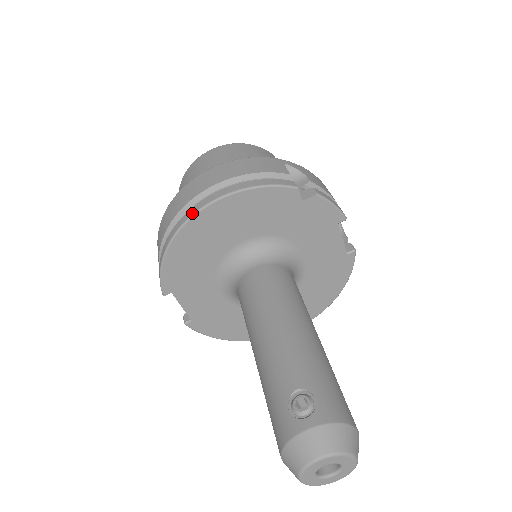
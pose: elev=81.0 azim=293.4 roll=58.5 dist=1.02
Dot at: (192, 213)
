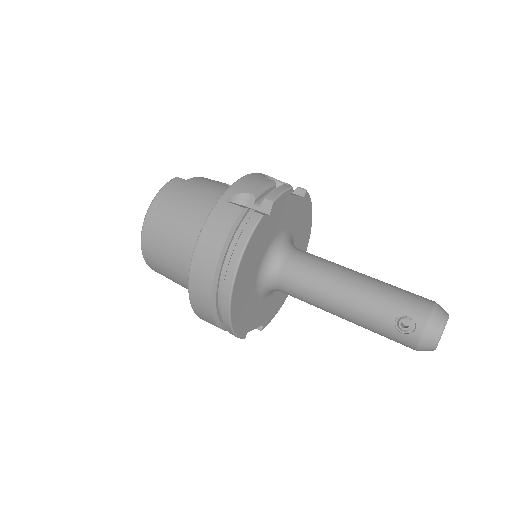
Dot at: (228, 298)
